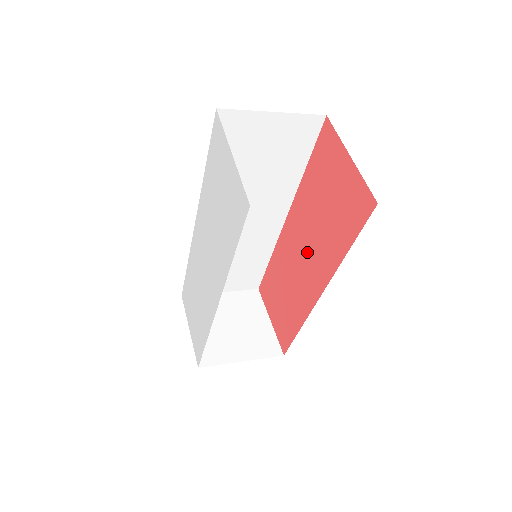
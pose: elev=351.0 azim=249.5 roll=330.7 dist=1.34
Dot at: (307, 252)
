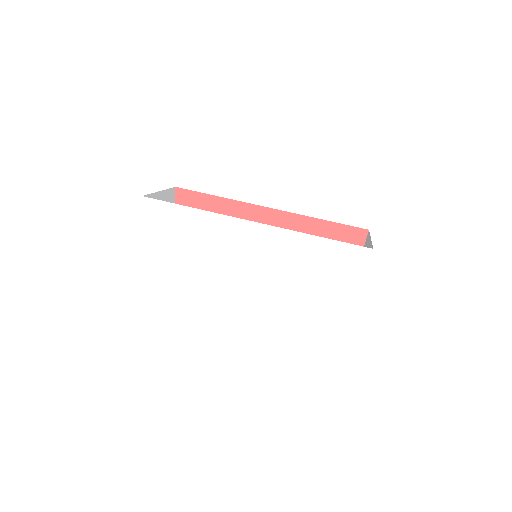
Dot at: occluded
